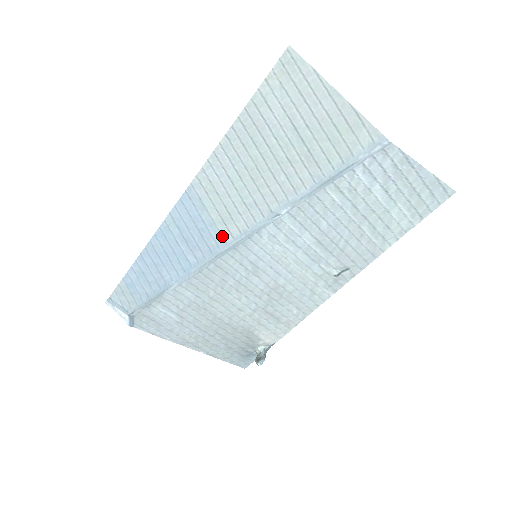
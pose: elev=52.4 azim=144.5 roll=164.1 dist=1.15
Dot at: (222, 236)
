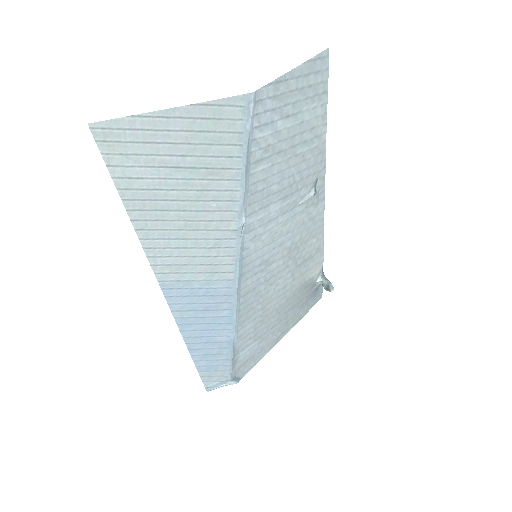
Dot at: (224, 280)
